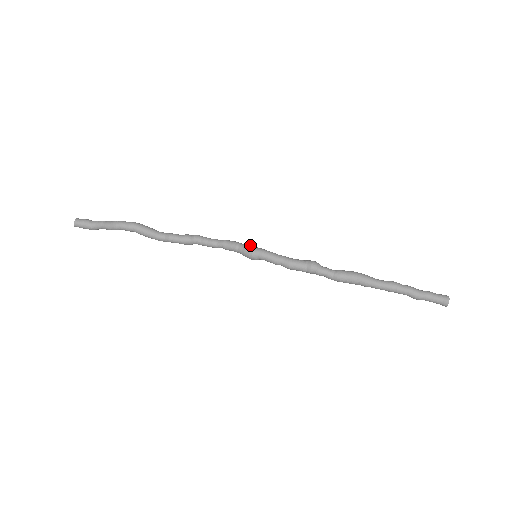
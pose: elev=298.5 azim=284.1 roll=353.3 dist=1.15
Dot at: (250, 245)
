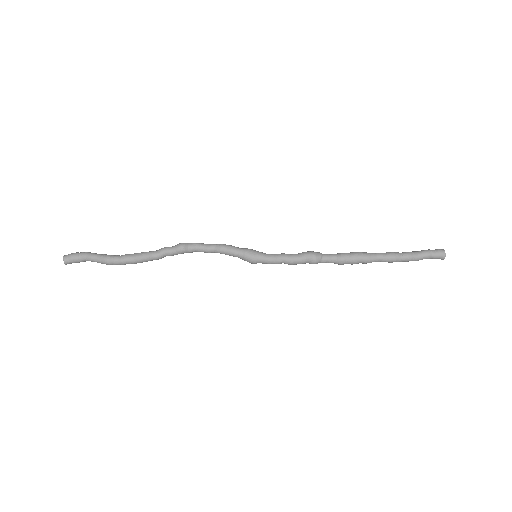
Dot at: (248, 254)
